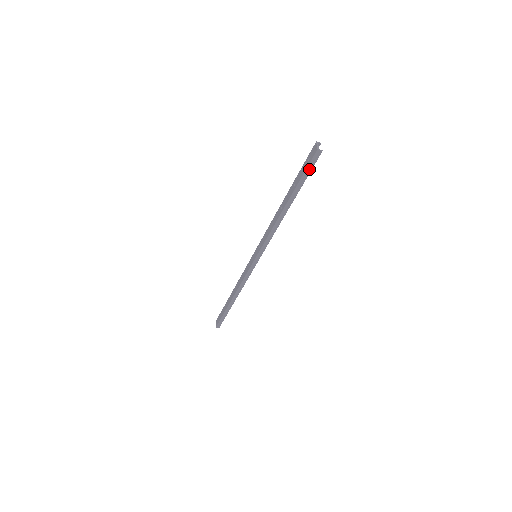
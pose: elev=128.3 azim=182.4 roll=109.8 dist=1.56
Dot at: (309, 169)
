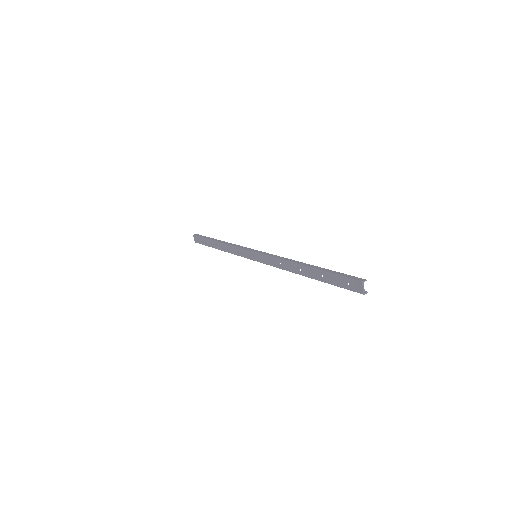
Dot at: (346, 288)
